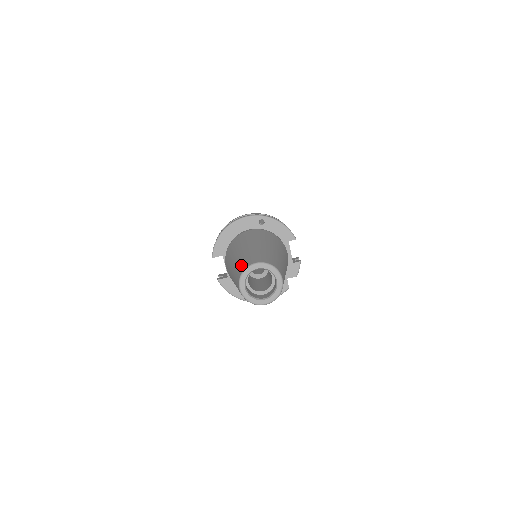
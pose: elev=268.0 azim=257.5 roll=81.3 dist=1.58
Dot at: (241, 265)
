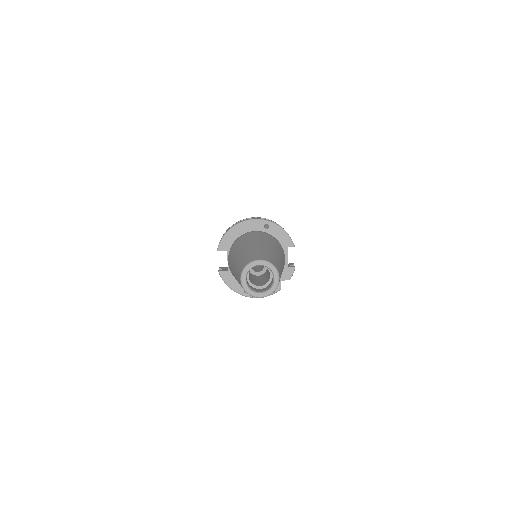
Dot at: (245, 260)
